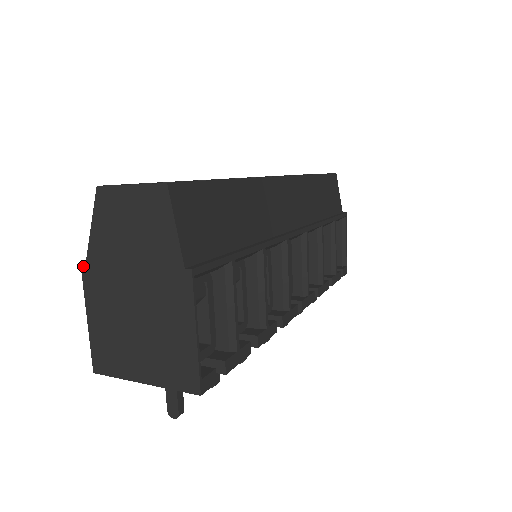
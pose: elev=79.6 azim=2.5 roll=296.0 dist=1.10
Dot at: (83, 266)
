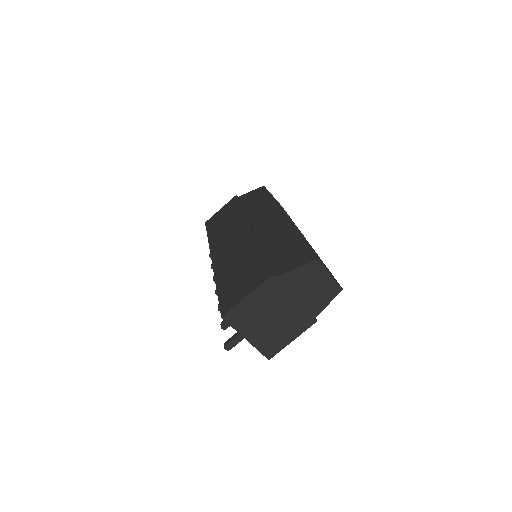
Dot at: (272, 277)
